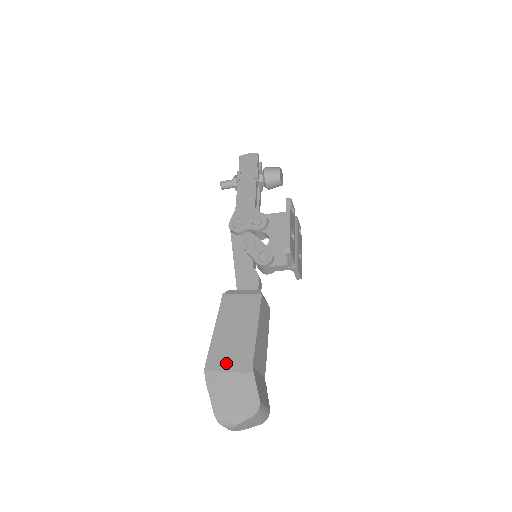
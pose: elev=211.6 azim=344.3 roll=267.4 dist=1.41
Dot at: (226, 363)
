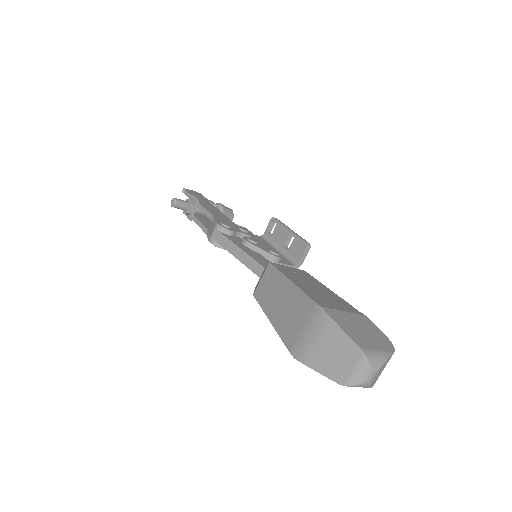
Dot at: (335, 305)
